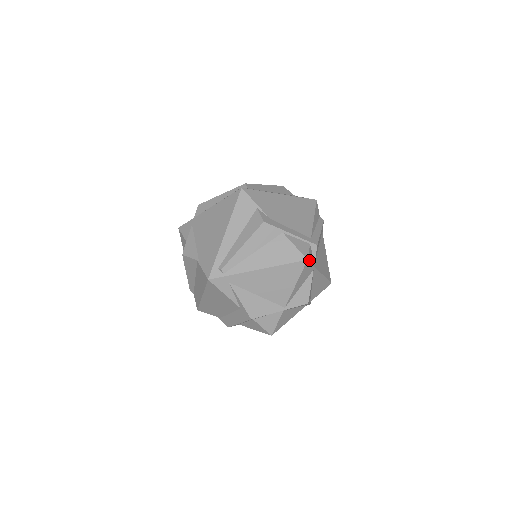
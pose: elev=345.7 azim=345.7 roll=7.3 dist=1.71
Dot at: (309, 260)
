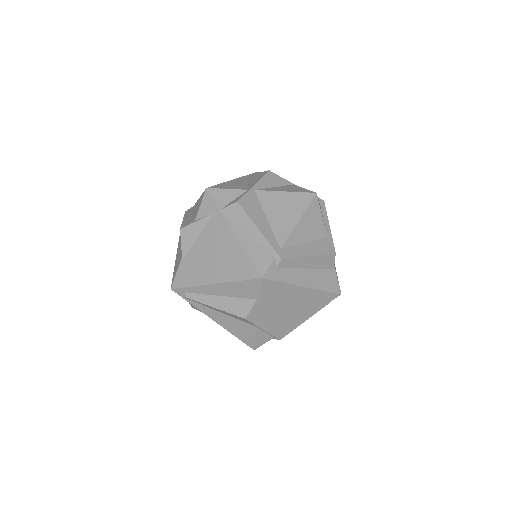
Dot at: (258, 346)
